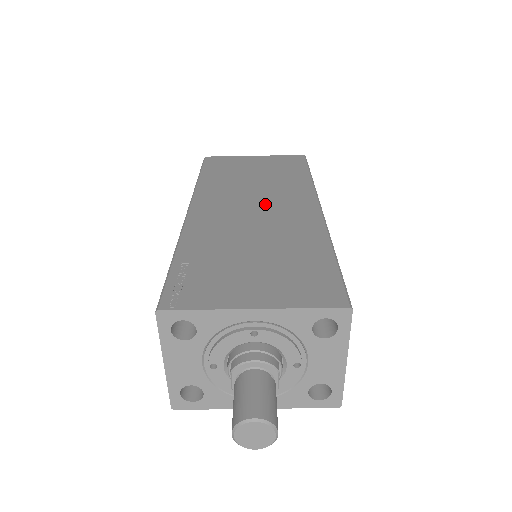
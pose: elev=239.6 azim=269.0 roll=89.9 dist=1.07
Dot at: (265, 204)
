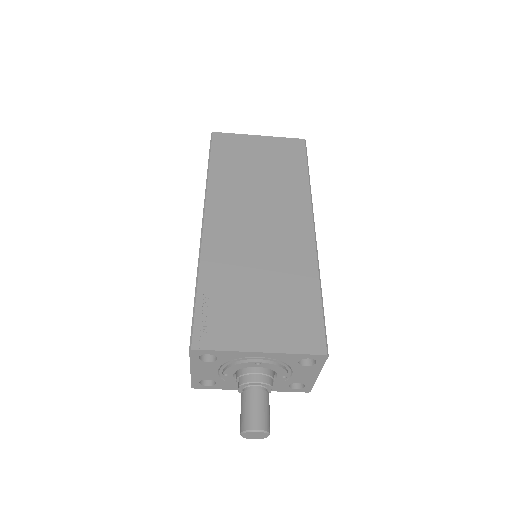
Dot at: (268, 219)
